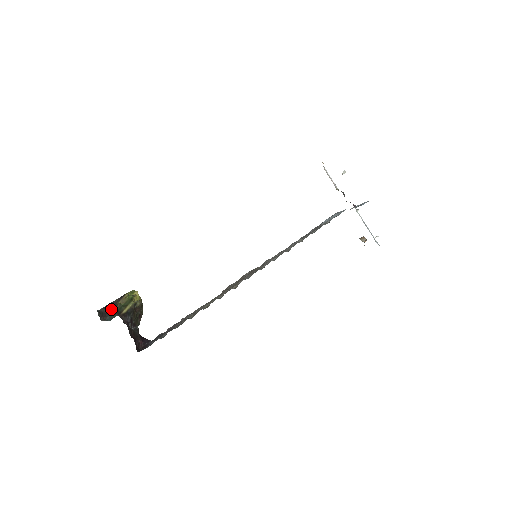
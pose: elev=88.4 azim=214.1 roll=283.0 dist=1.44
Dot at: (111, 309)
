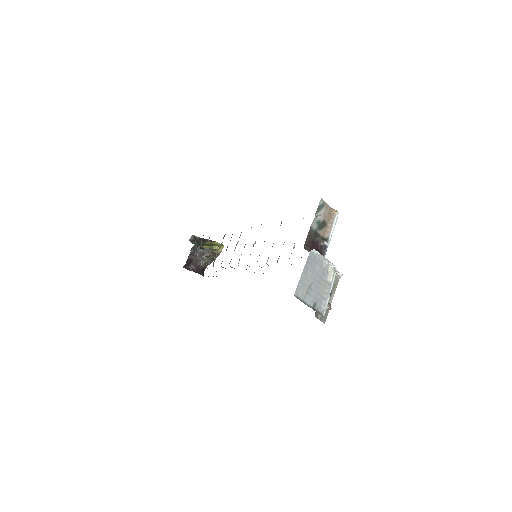
Dot at: occluded
